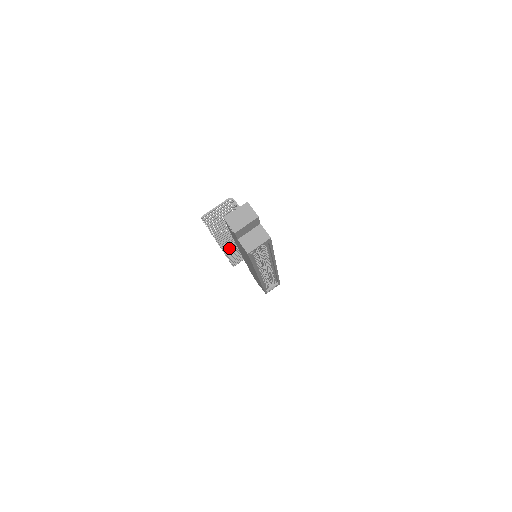
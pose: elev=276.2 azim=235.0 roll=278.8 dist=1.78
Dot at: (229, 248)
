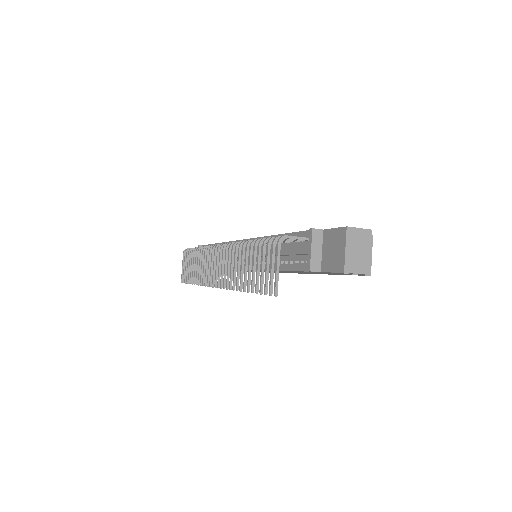
Dot at: (206, 276)
